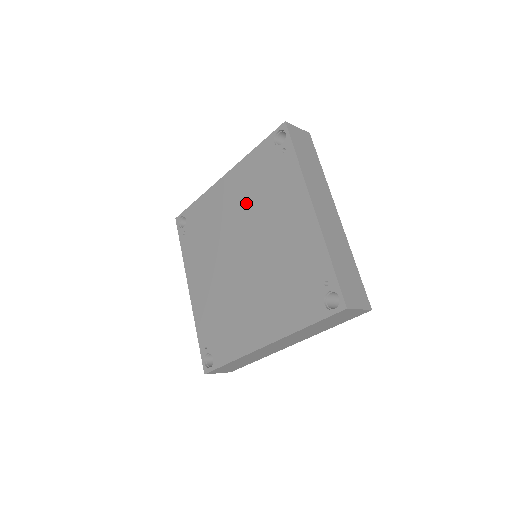
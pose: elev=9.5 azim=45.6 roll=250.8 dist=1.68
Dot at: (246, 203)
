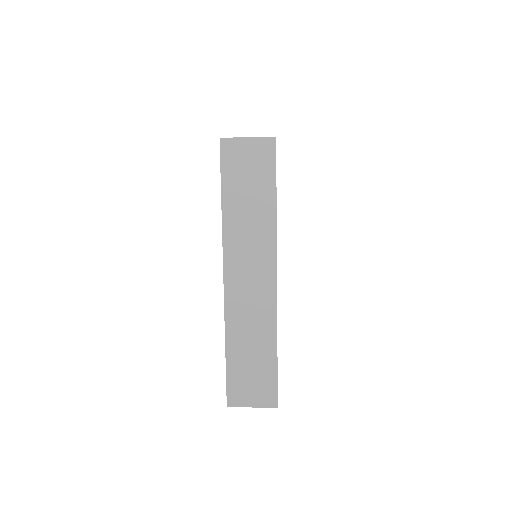
Dot at: occluded
